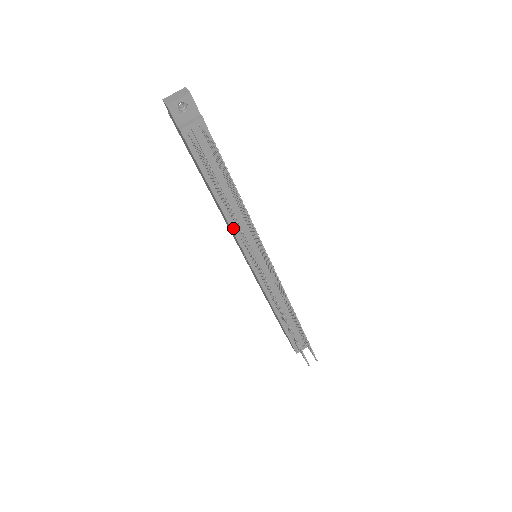
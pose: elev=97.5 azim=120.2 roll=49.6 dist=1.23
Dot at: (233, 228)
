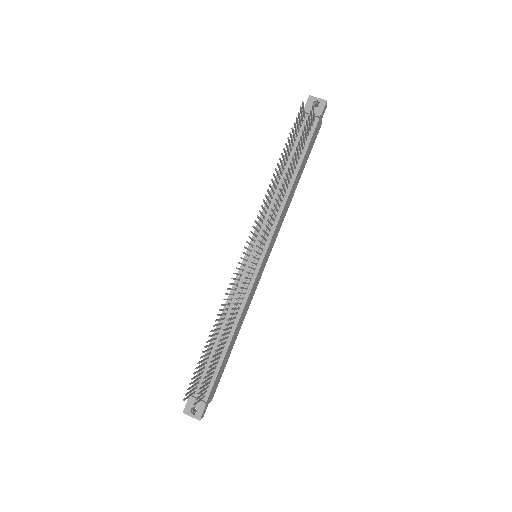
Dot at: occluded
